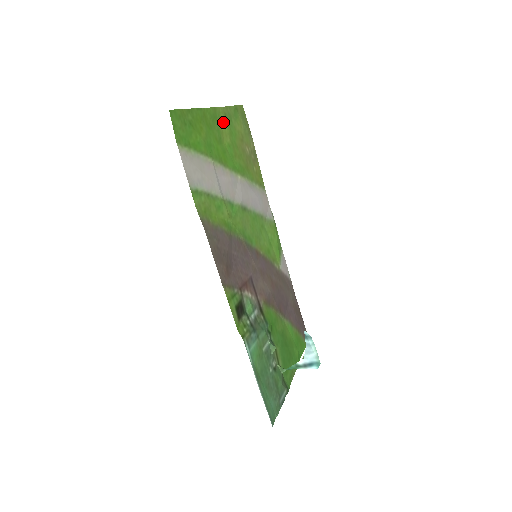
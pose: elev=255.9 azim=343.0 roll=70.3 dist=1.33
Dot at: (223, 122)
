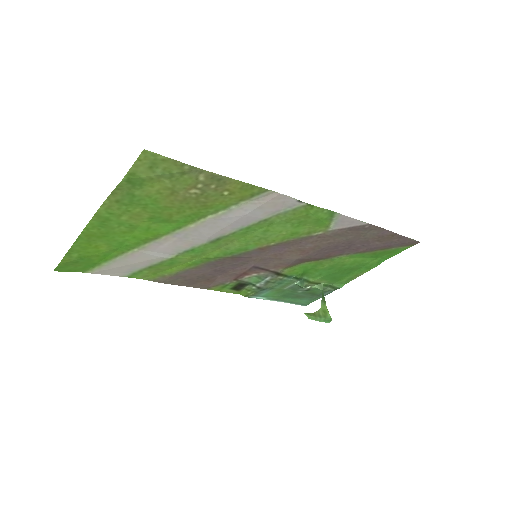
Dot at: (122, 210)
